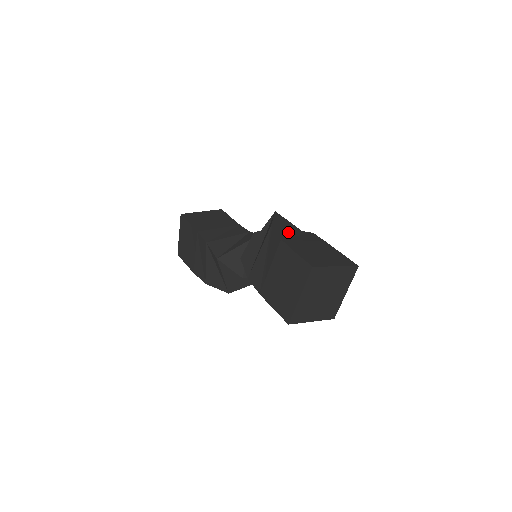
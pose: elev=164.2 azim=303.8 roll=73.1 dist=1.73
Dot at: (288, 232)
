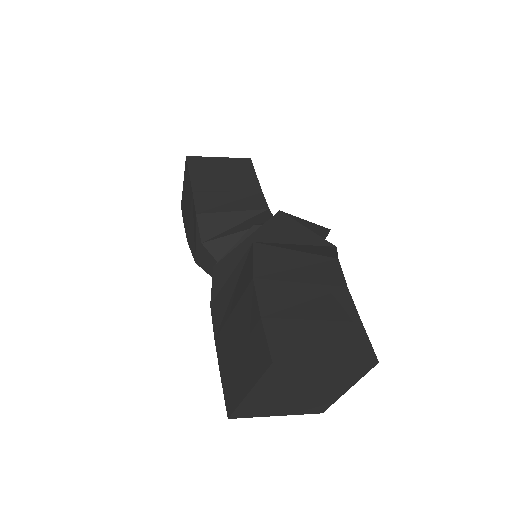
Dot at: (282, 258)
